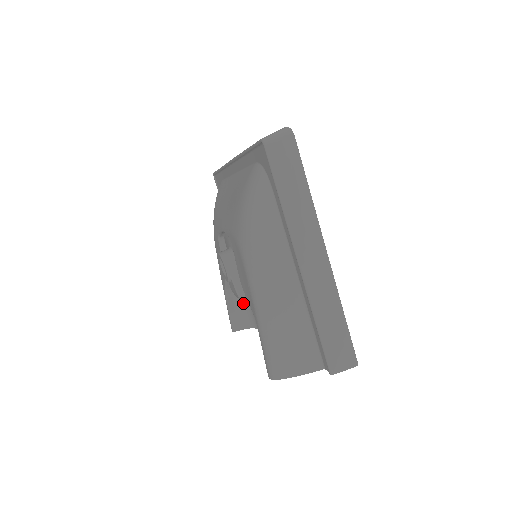
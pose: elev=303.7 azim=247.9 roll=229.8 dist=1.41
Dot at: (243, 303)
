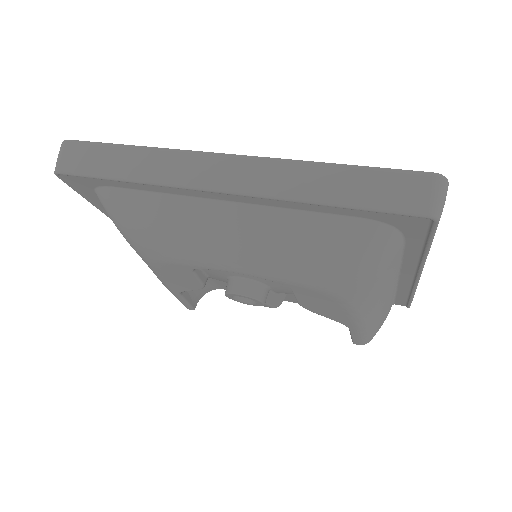
Dot at: occluded
